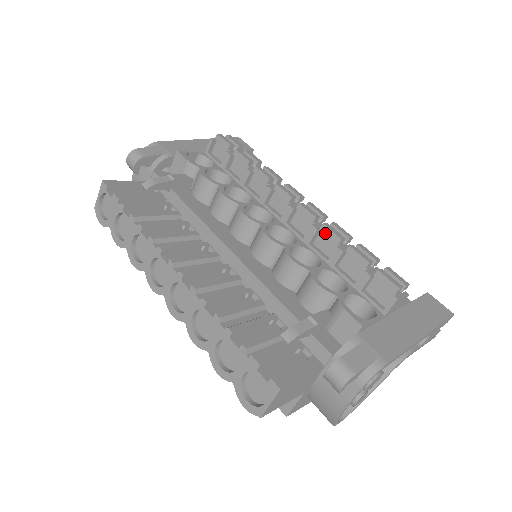
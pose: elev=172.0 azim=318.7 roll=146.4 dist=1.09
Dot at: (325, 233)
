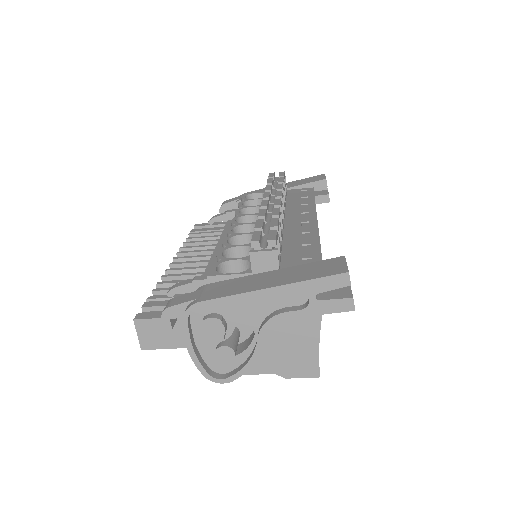
Dot at: occluded
